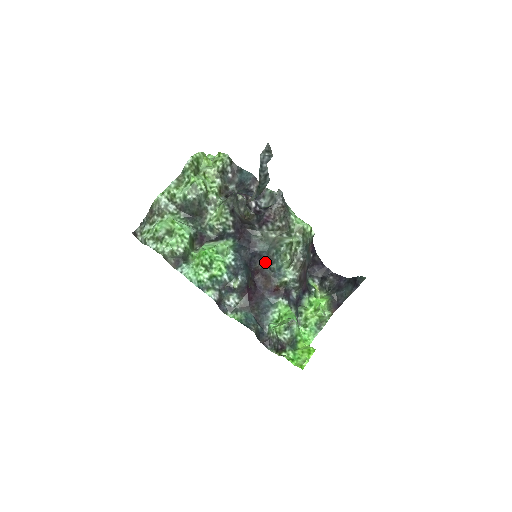
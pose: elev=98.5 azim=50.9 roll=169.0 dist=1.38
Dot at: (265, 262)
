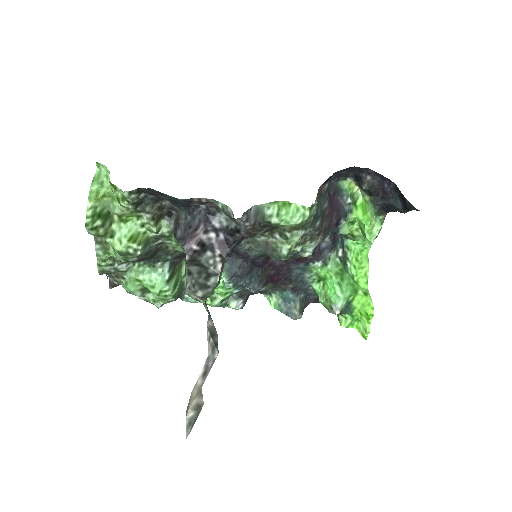
Dot at: occluded
